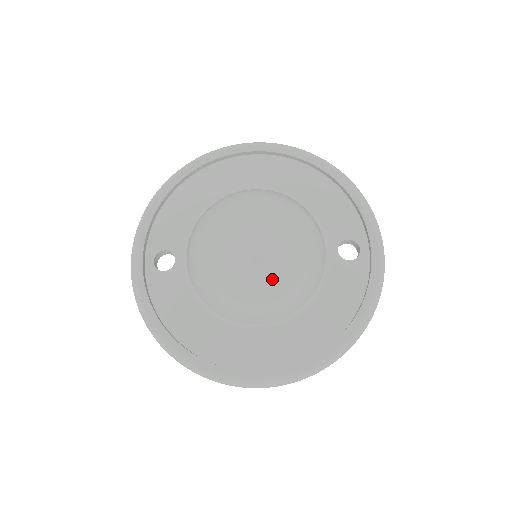
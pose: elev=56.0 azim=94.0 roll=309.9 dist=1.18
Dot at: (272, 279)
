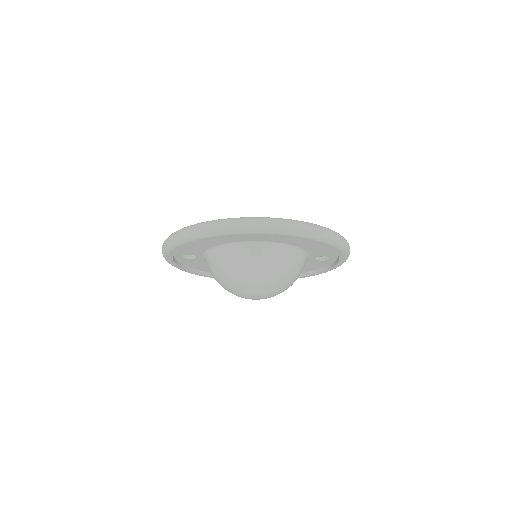
Dot at: occluded
